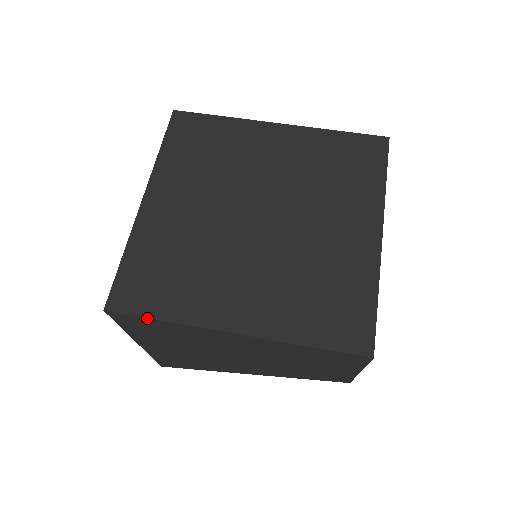
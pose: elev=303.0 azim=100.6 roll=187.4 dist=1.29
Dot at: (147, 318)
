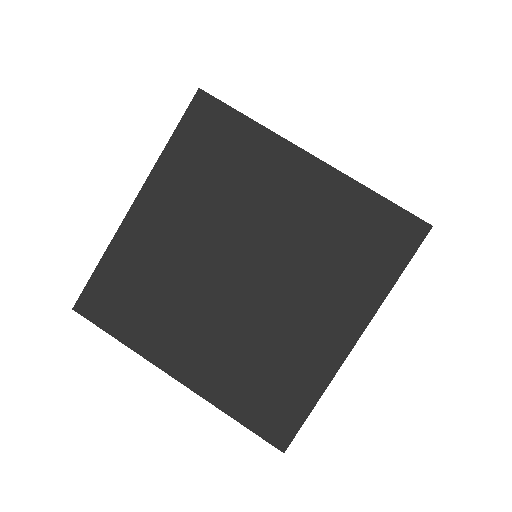
Dot at: (106, 332)
